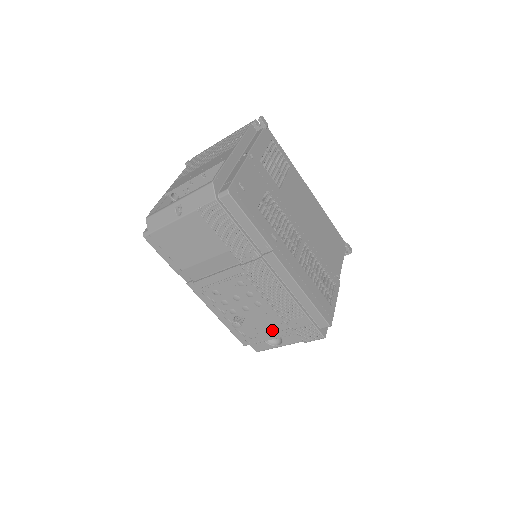
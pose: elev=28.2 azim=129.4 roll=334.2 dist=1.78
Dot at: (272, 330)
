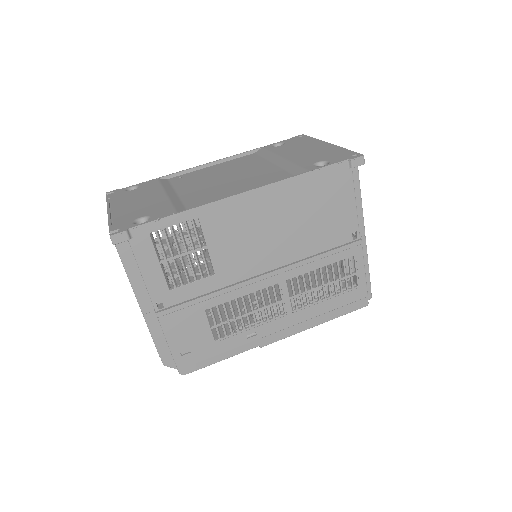
Dot at: occluded
